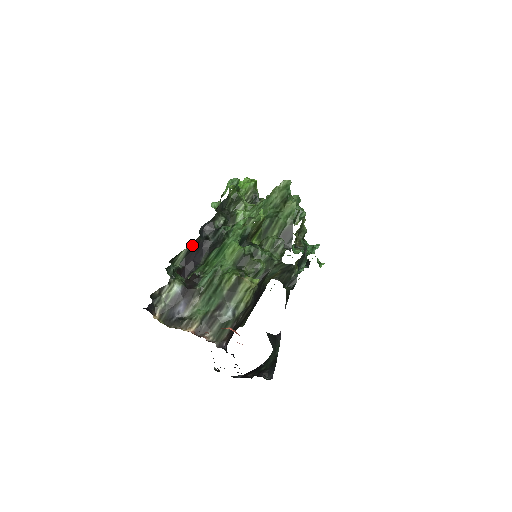
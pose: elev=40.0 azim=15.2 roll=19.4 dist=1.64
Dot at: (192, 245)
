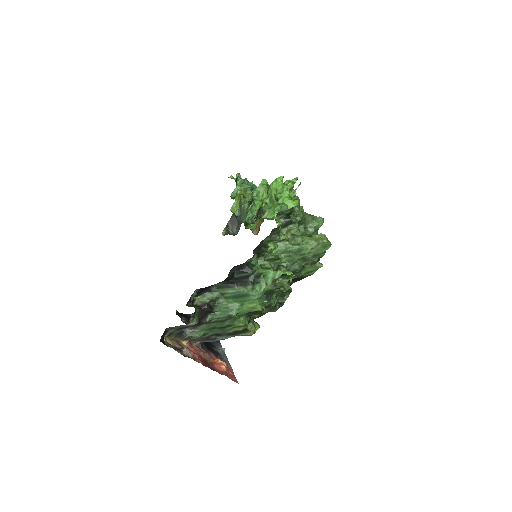
Dot at: occluded
